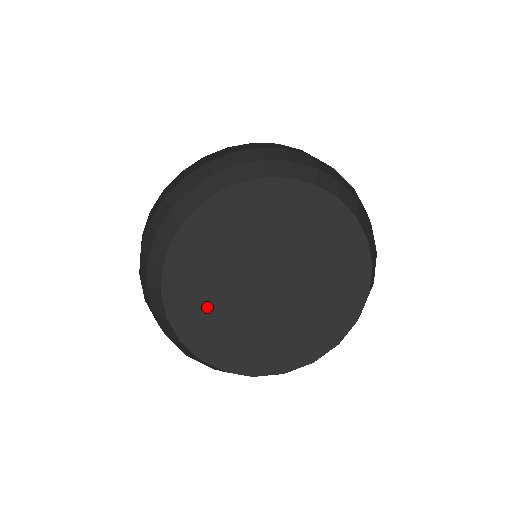
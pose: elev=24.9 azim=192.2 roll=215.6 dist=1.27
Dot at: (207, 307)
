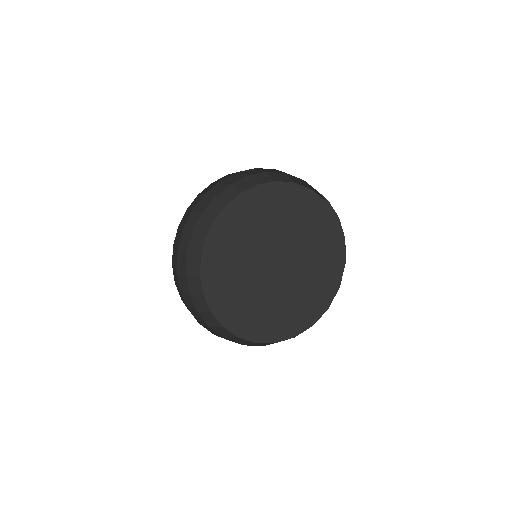
Dot at: (235, 298)
